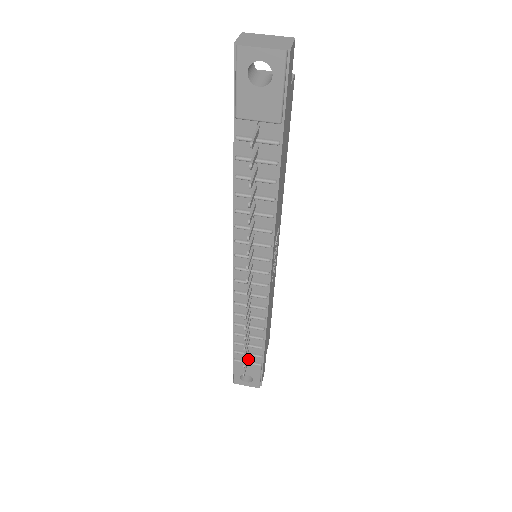
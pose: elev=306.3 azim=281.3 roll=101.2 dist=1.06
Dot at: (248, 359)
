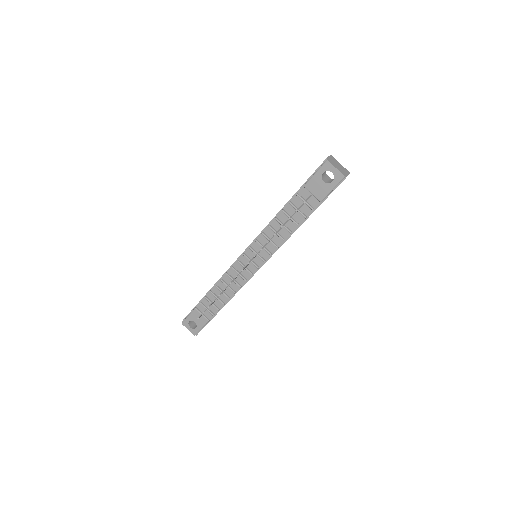
Dot at: (204, 313)
